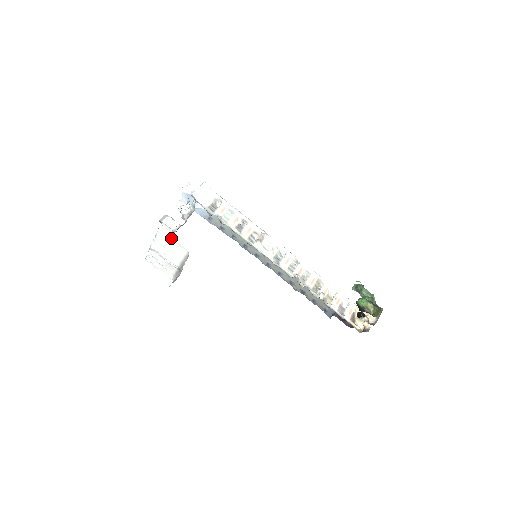
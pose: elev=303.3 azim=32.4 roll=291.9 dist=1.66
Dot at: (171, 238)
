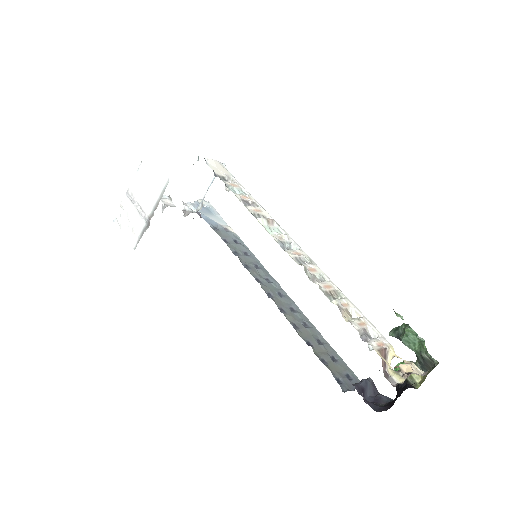
Dot at: (156, 161)
